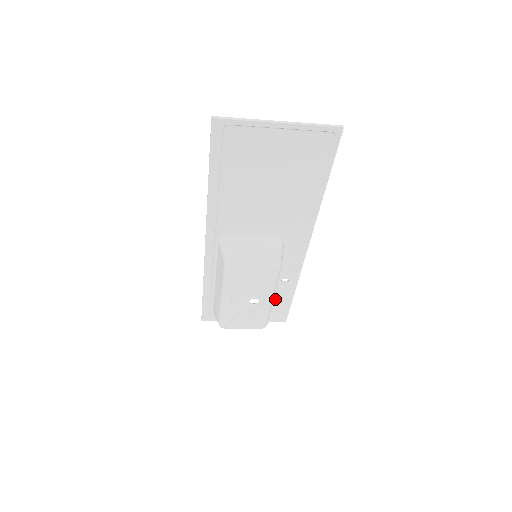
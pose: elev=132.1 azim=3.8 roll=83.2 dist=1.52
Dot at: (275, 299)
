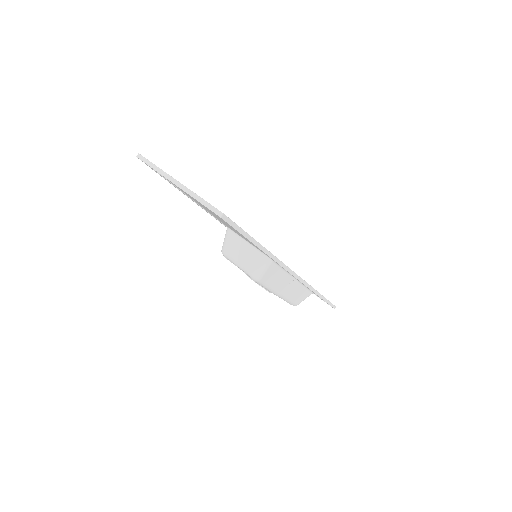
Dot at: occluded
